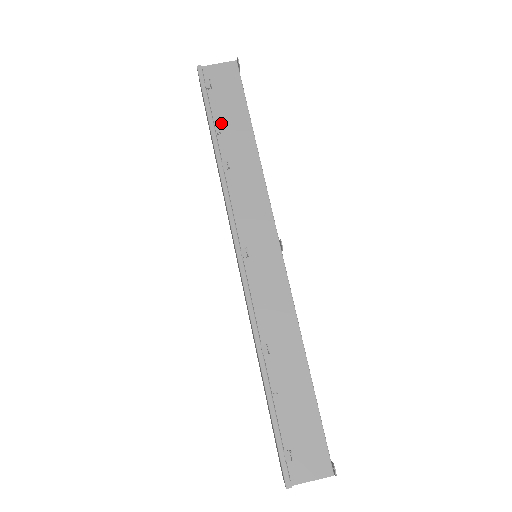
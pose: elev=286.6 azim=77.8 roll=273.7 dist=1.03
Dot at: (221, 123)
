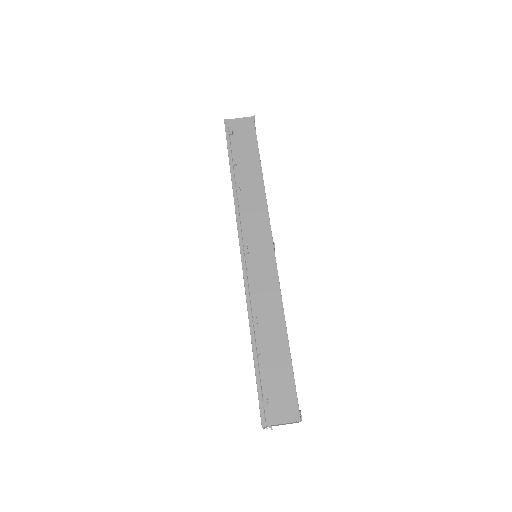
Dot at: (238, 158)
